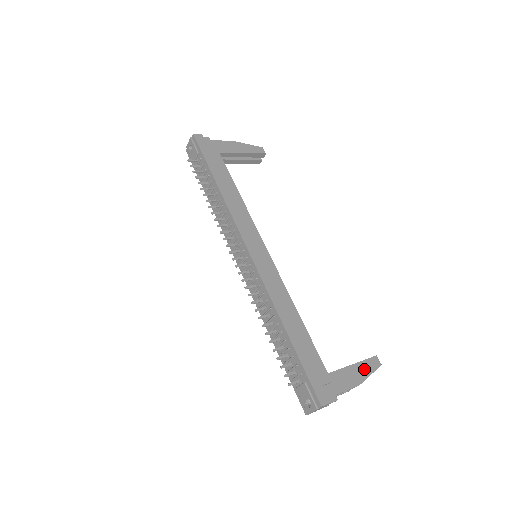
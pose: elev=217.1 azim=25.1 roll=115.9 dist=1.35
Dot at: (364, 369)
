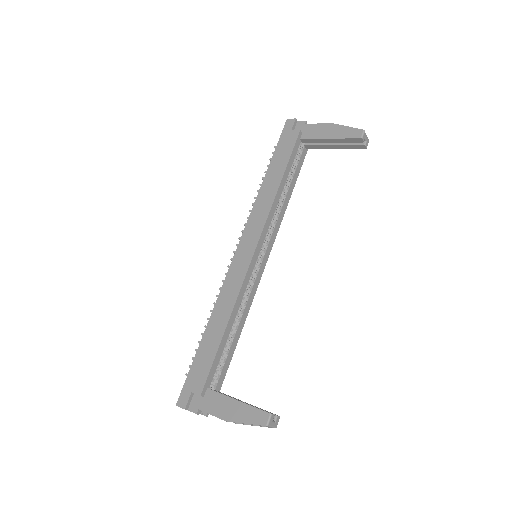
Dot at: (244, 413)
